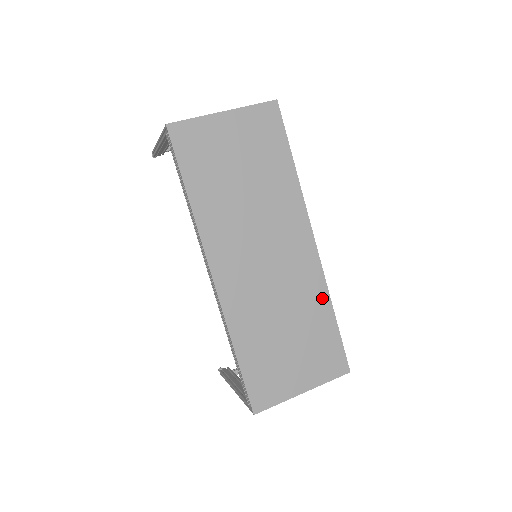
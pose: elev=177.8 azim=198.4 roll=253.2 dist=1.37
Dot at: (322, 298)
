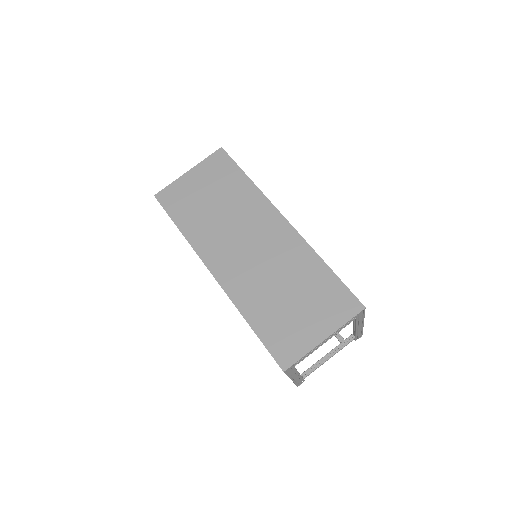
Dot at: (309, 256)
